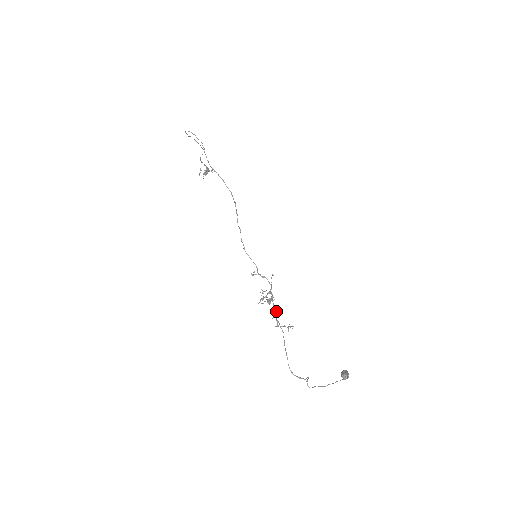
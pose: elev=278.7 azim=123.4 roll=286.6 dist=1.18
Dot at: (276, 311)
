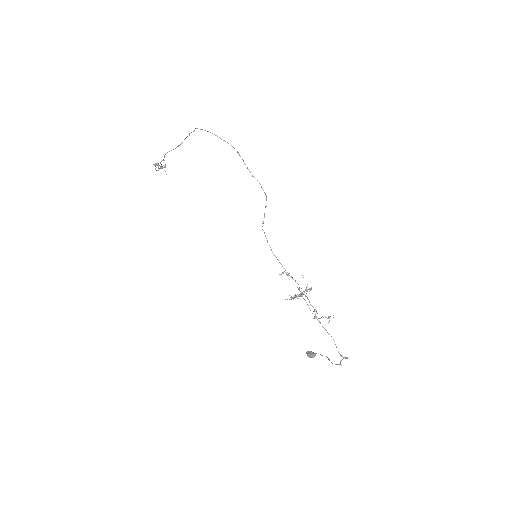
Dot at: (308, 305)
